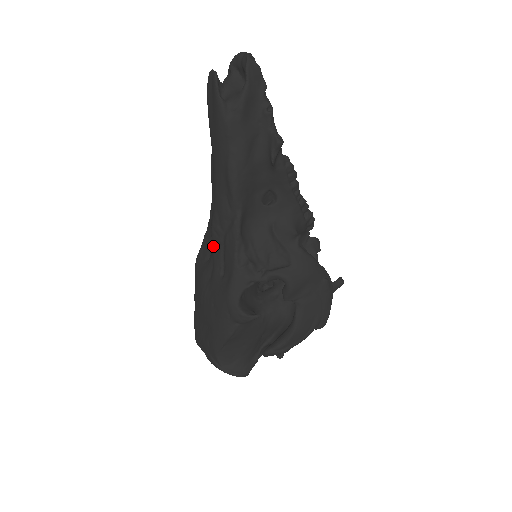
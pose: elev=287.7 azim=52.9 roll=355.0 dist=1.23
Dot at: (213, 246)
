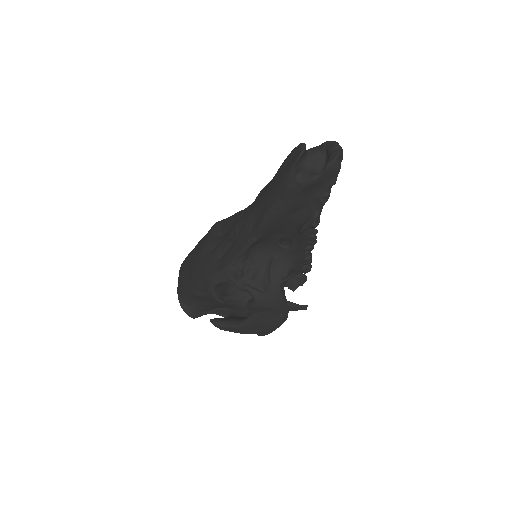
Dot at: (227, 236)
